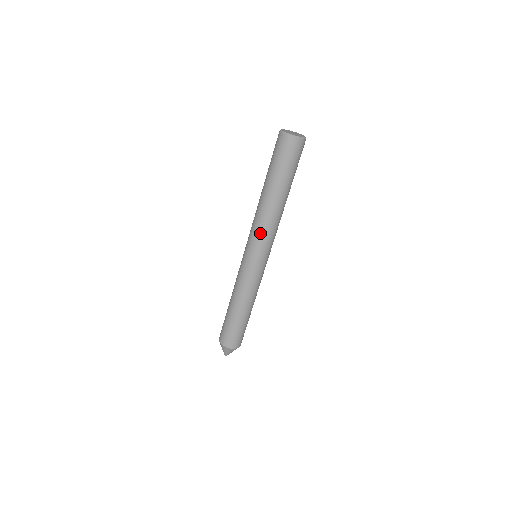
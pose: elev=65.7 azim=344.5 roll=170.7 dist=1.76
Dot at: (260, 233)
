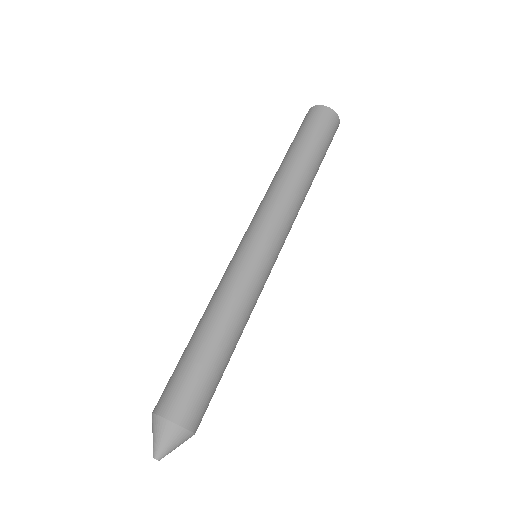
Dot at: (270, 207)
